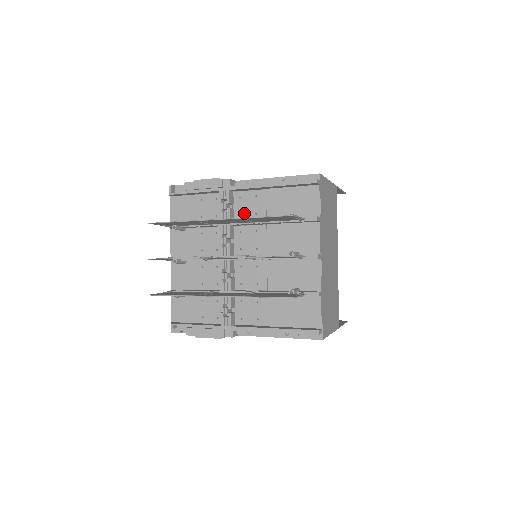
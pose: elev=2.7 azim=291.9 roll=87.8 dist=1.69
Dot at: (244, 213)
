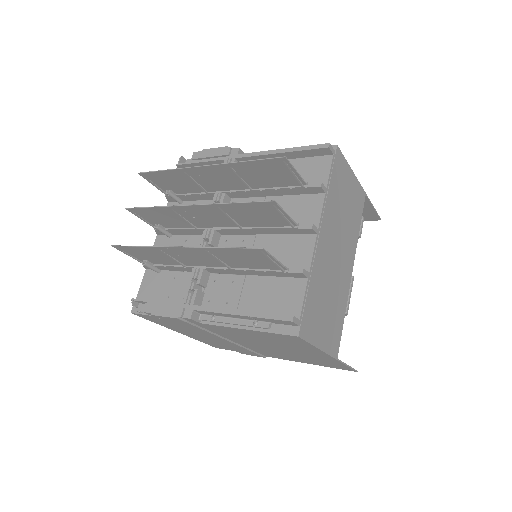
Dot at: occluded
